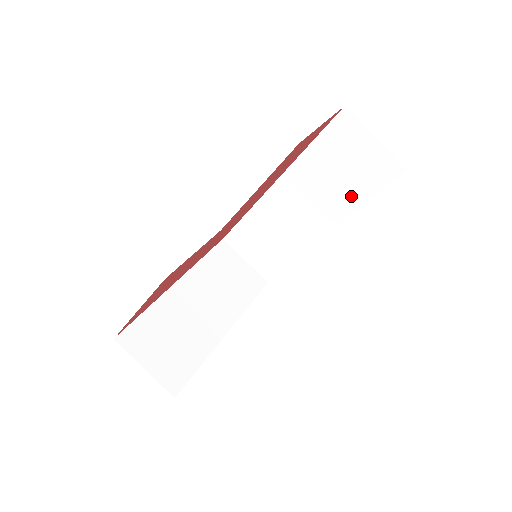
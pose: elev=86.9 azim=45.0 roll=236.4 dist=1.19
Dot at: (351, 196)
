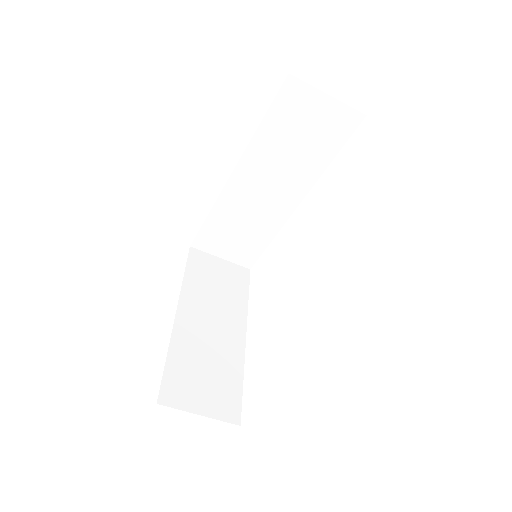
Dot at: (316, 159)
